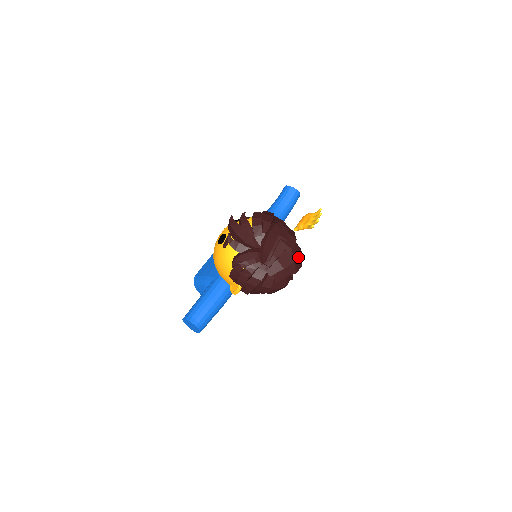
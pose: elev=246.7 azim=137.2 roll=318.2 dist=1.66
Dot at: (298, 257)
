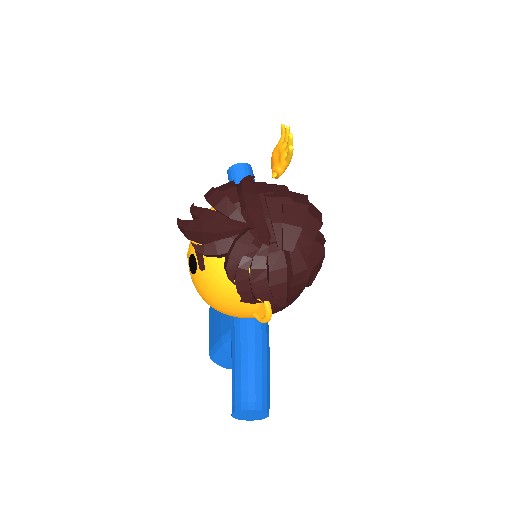
Dot at: (307, 202)
